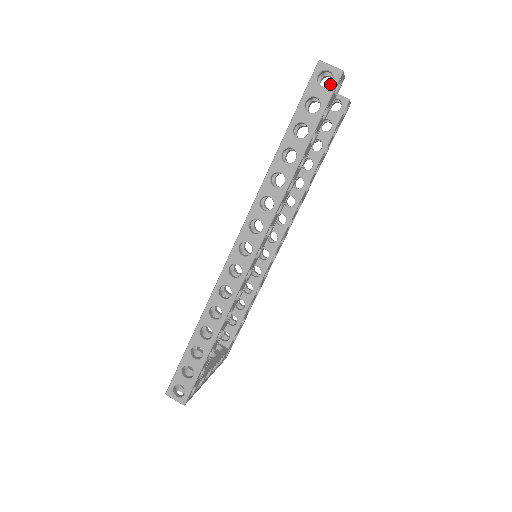
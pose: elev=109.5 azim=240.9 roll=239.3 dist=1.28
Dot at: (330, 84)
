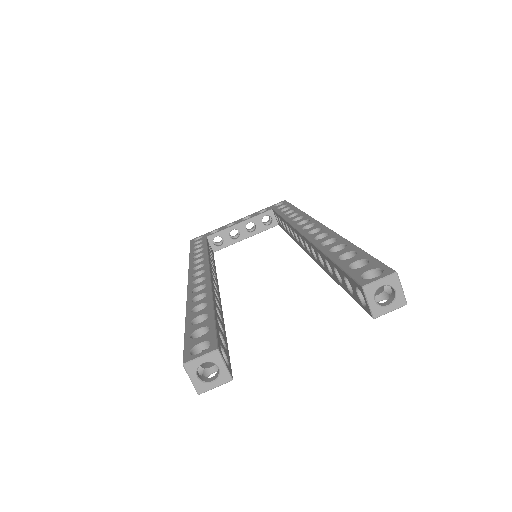
Dot at: occluded
